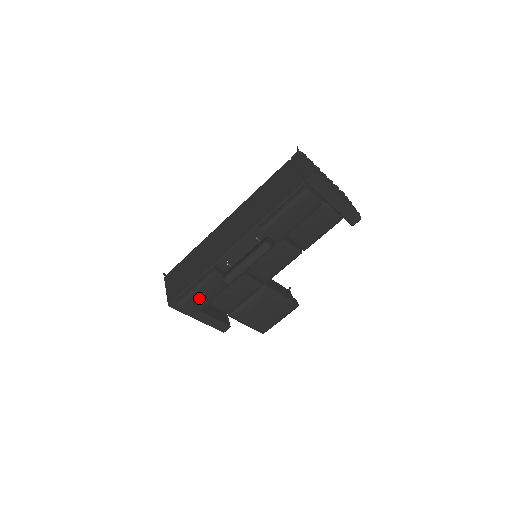
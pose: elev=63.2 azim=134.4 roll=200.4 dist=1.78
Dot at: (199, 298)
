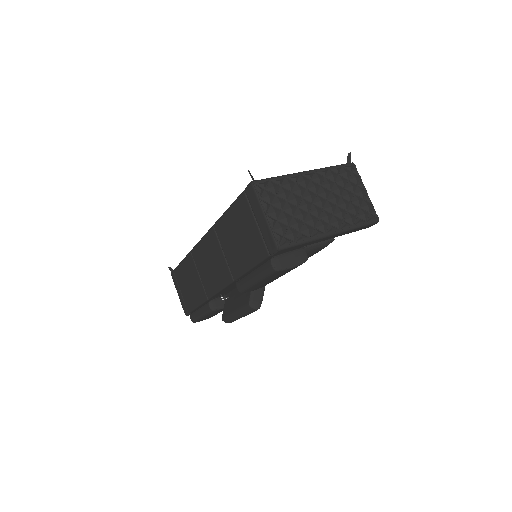
Dot at: (210, 316)
